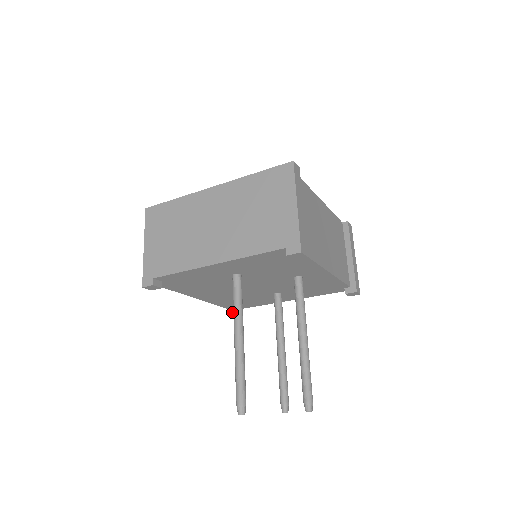
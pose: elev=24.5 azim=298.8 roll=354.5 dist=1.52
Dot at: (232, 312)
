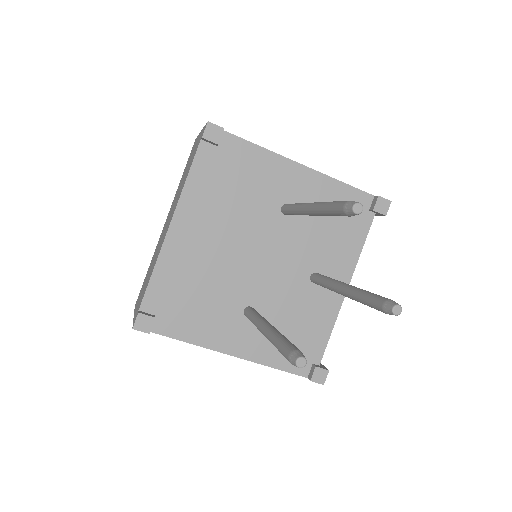
Dot at: (148, 314)
